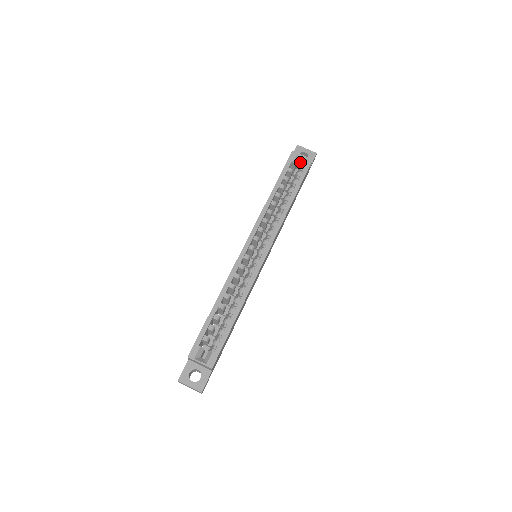
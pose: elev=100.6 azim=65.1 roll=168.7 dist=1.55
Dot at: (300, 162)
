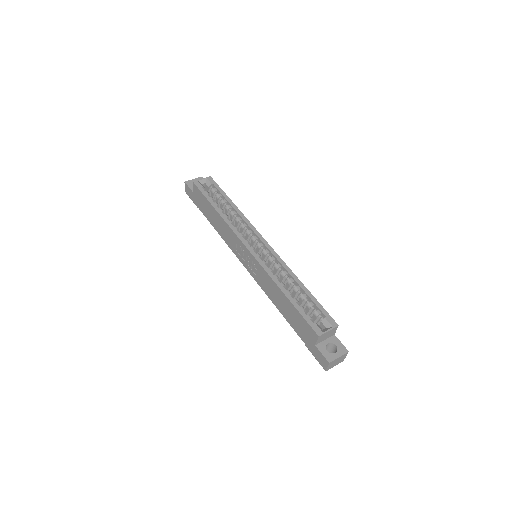
Dot at: (204, 185)
